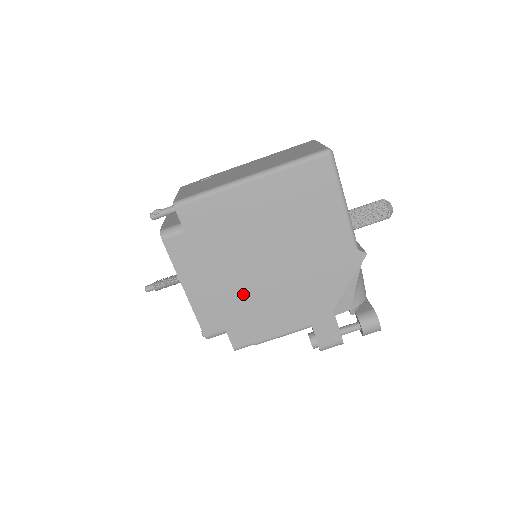
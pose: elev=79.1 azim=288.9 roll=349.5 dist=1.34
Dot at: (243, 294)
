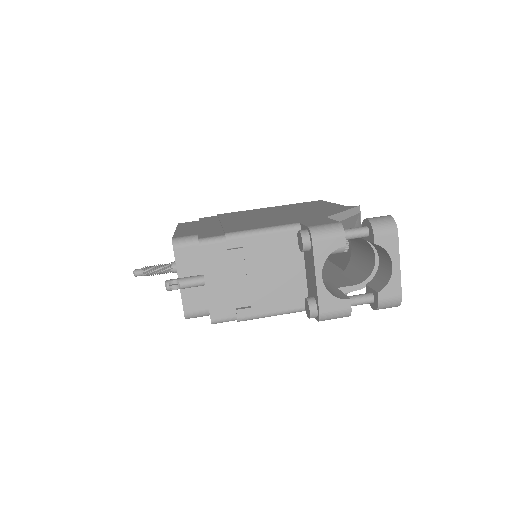
Dot at: occluded
